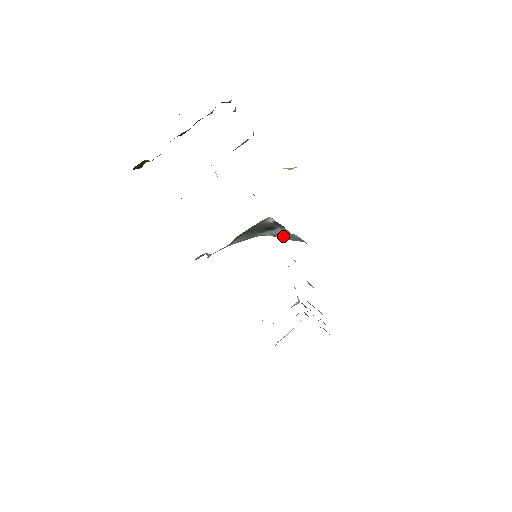
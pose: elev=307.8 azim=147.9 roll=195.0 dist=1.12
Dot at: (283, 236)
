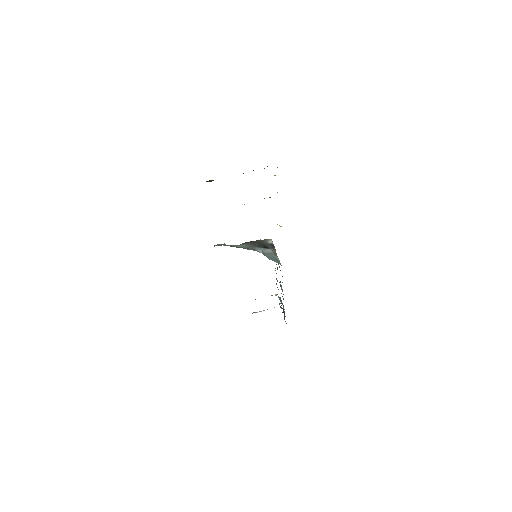
Dot at: (268, 256)
